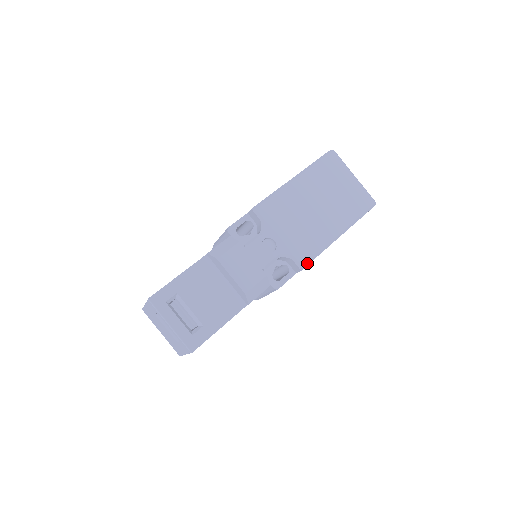
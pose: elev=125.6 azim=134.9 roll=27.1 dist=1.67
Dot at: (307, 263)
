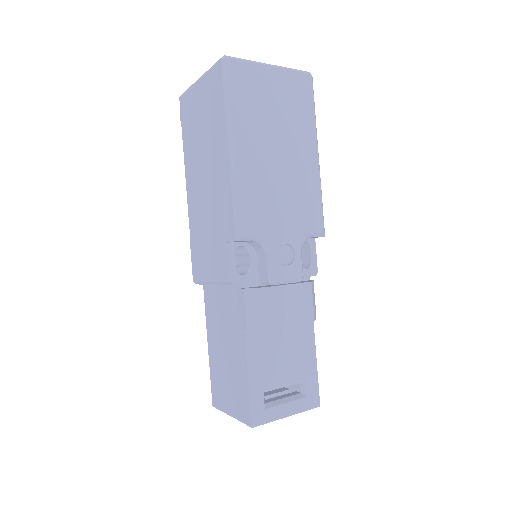
Dot at: (323, 224)
